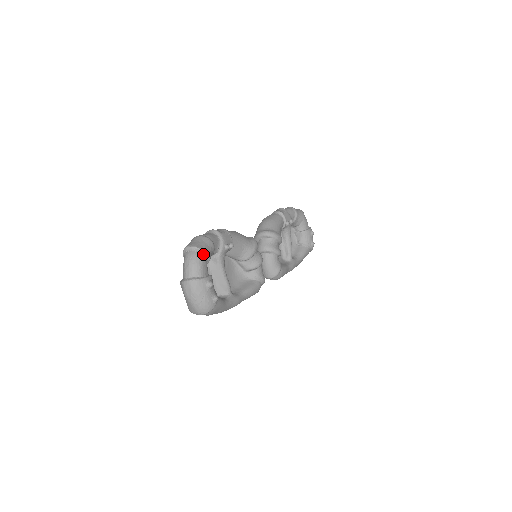
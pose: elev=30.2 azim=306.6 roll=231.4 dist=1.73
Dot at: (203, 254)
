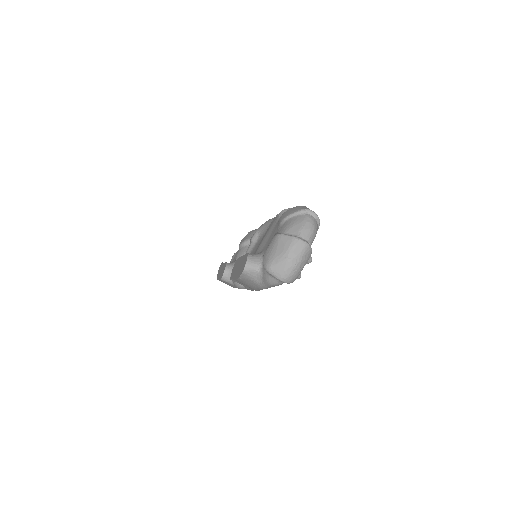
Dot at: (317, 228)
